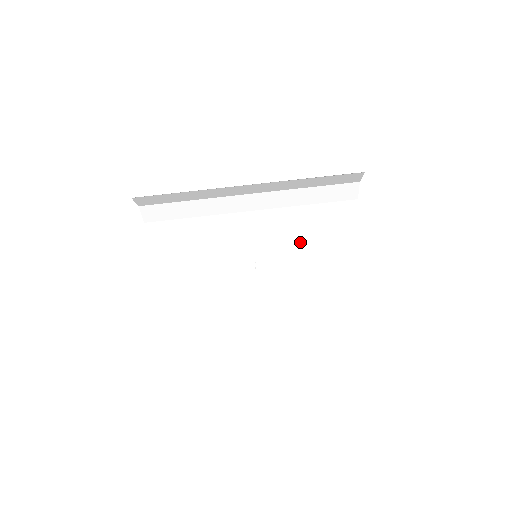
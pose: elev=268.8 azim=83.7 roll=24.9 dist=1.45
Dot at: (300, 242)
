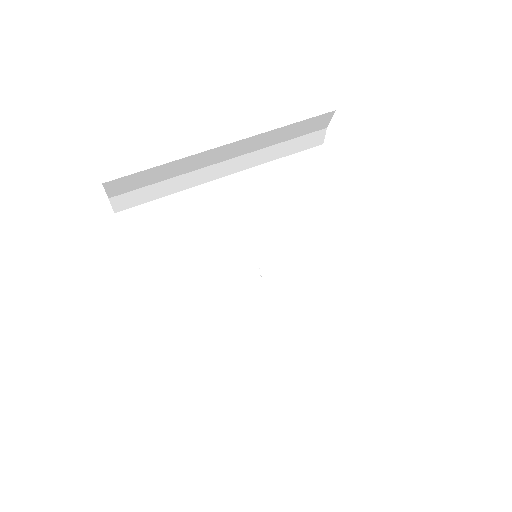
Dot at: (295, 238)
